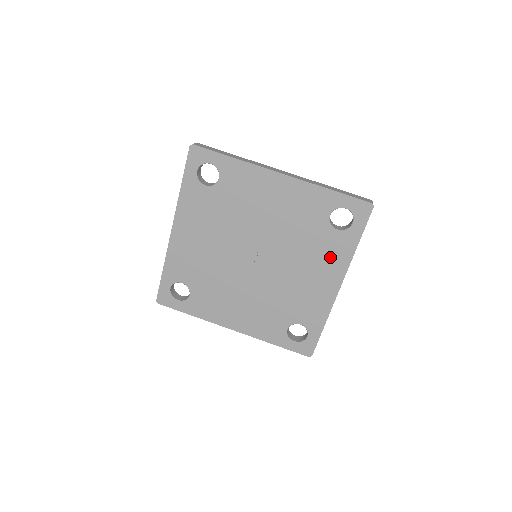
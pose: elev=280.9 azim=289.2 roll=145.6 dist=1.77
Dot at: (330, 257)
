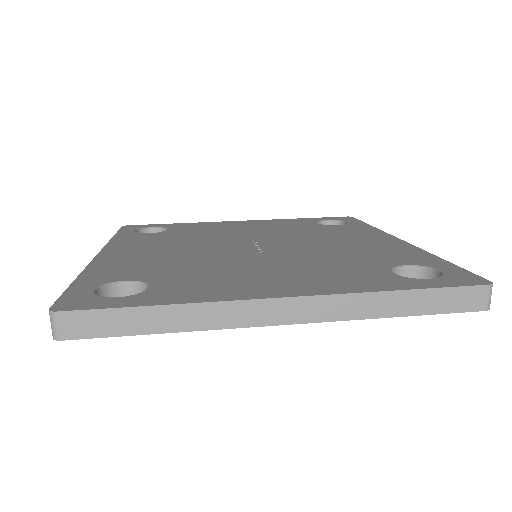
Dot at: (354, 233)
